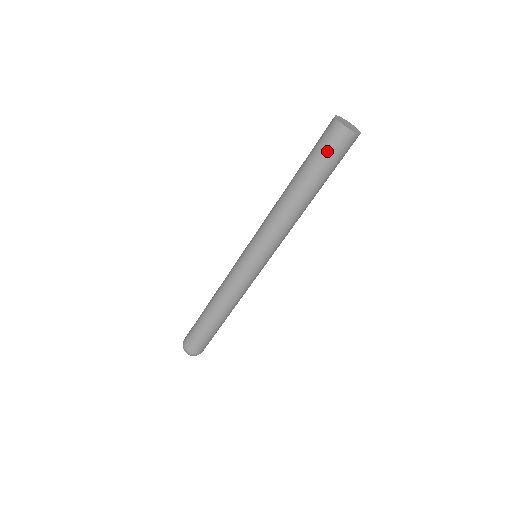
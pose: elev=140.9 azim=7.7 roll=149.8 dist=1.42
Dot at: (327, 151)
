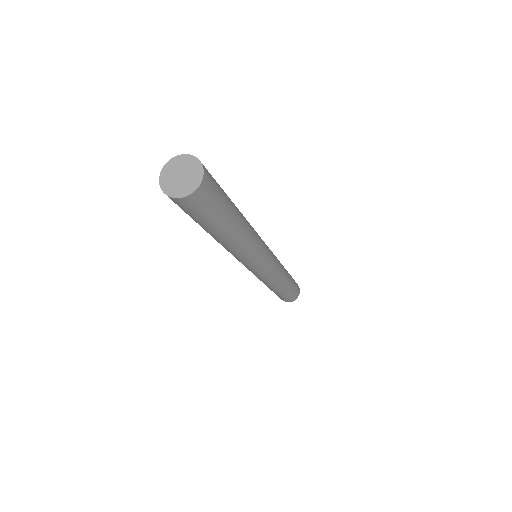
Dot at: (185, 212)
